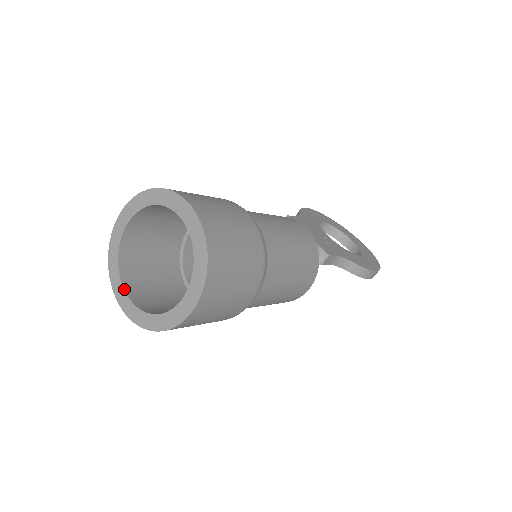
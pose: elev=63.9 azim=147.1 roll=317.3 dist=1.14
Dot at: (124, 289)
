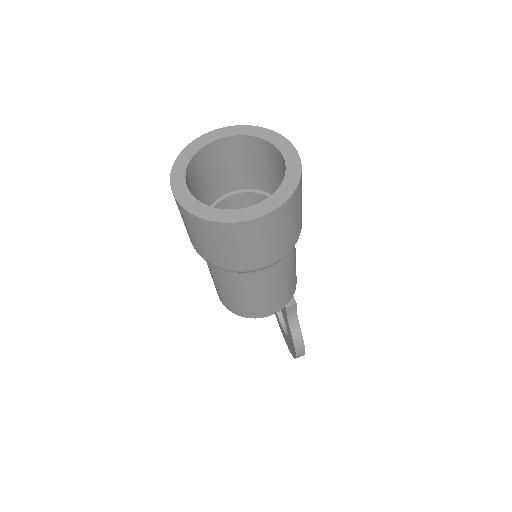
Dot at: (185, 176)
